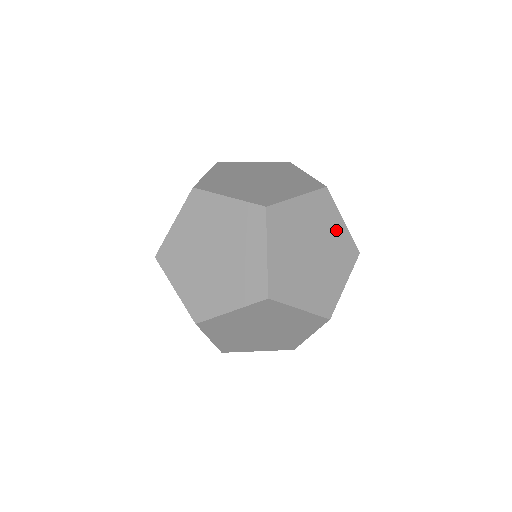
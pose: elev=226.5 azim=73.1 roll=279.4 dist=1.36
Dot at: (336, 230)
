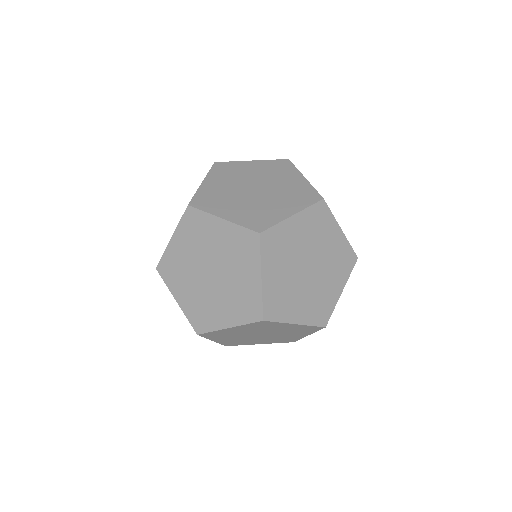
Dot at: (292, 182)
